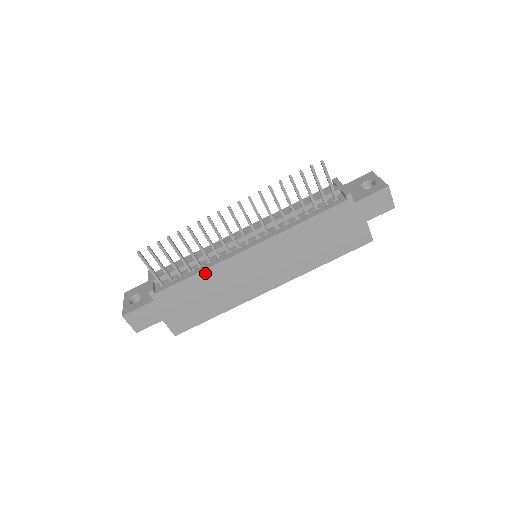
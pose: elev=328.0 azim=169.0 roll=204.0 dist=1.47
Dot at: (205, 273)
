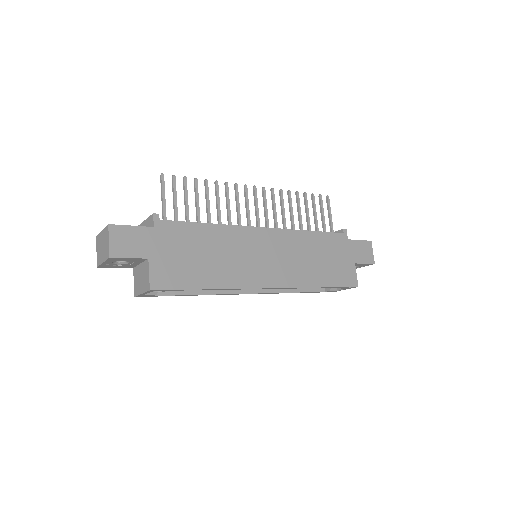
Dot at: (217, 228)
